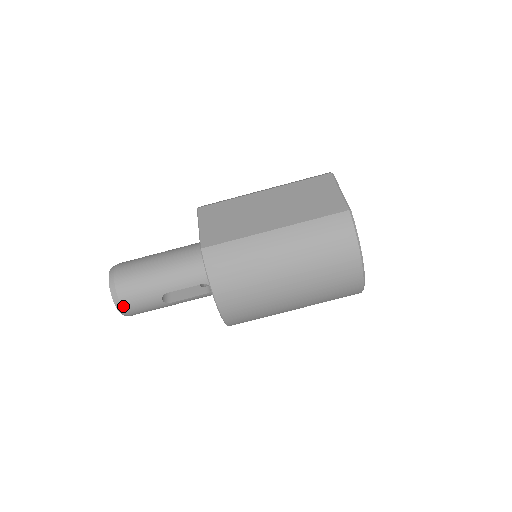
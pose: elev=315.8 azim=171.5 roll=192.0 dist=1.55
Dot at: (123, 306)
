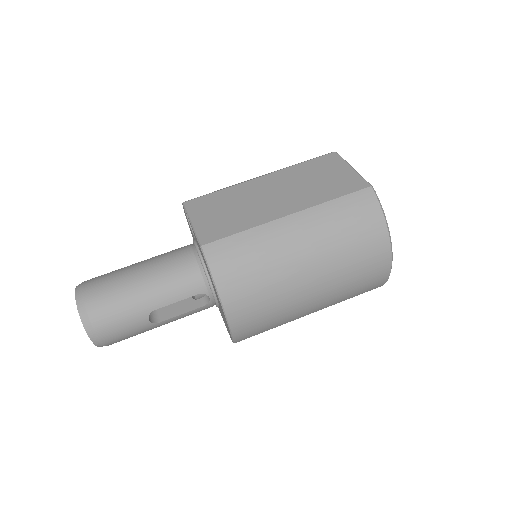
Dot at: (98, 333)
